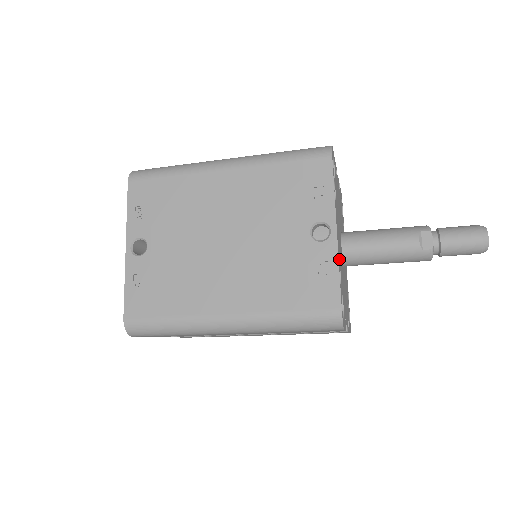
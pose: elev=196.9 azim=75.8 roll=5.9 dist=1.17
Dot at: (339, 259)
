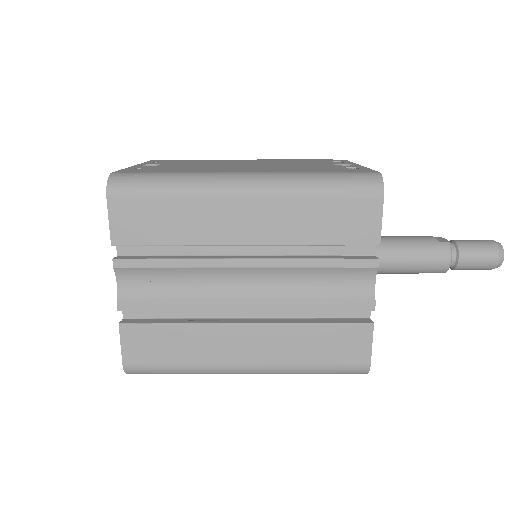
Dot at: occluded
